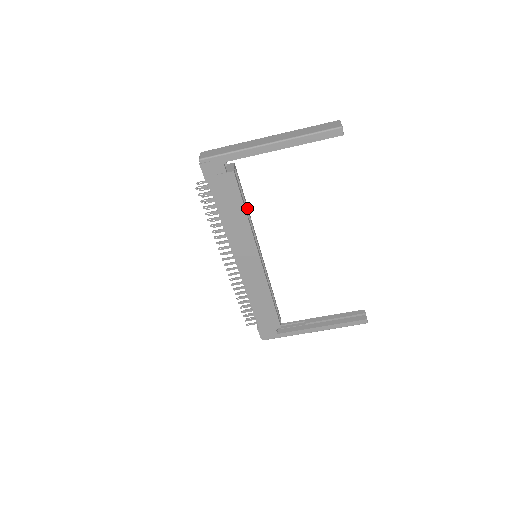
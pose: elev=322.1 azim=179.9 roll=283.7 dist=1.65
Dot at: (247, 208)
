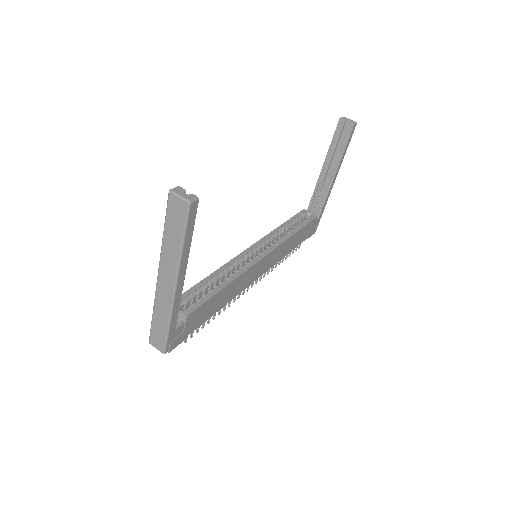
Dot at: (214, 277)
